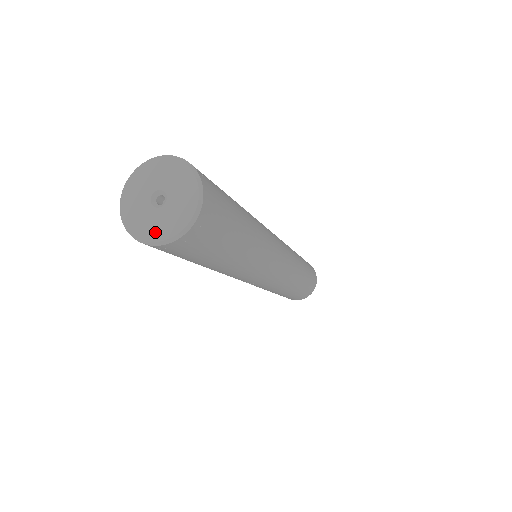
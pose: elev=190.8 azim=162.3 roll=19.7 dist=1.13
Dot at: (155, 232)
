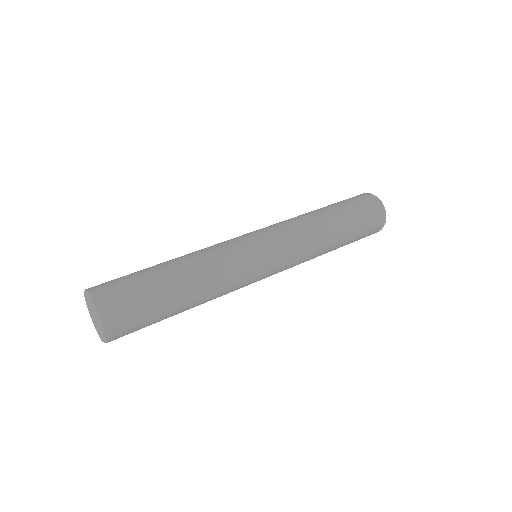
Dot at: (98, 333)
